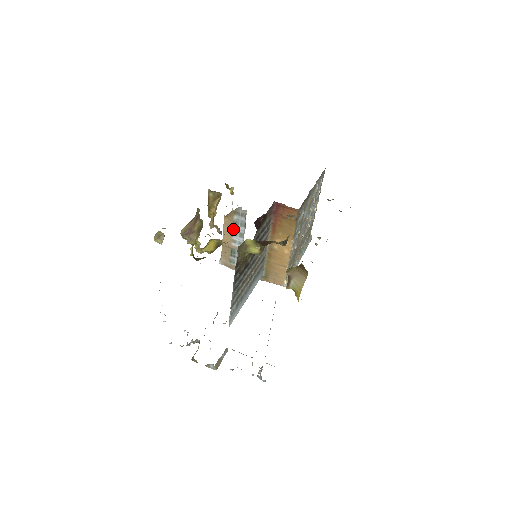
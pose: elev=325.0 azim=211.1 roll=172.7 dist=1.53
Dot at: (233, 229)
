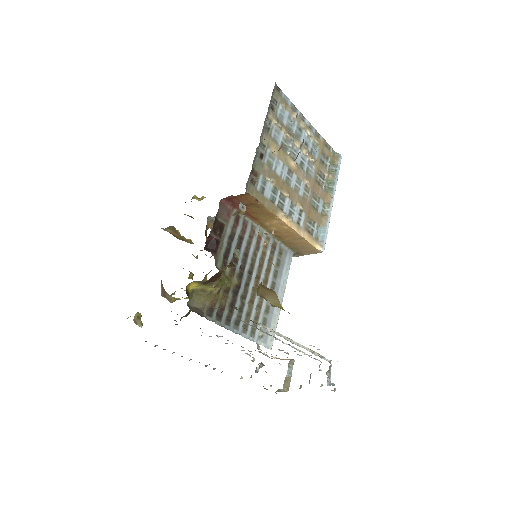
Dot at: occluded
